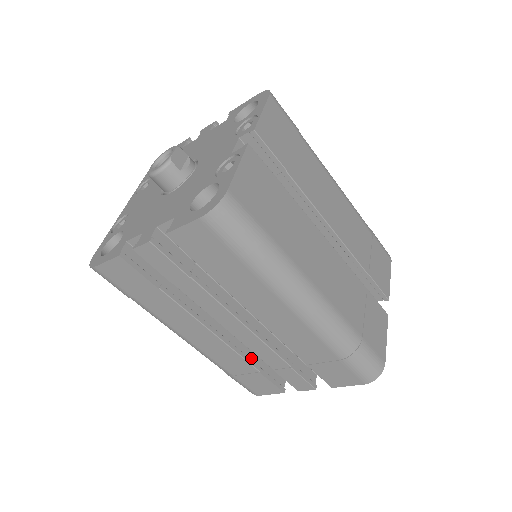
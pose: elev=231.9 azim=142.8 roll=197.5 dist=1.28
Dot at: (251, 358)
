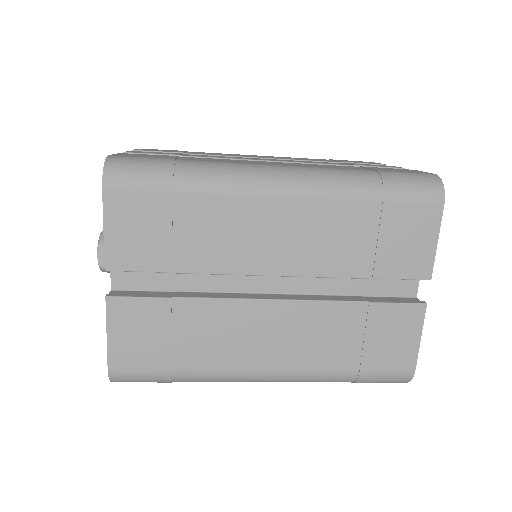
Dot at: occluded
